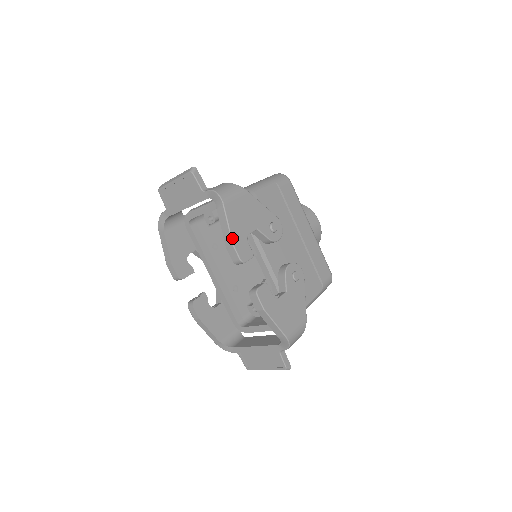
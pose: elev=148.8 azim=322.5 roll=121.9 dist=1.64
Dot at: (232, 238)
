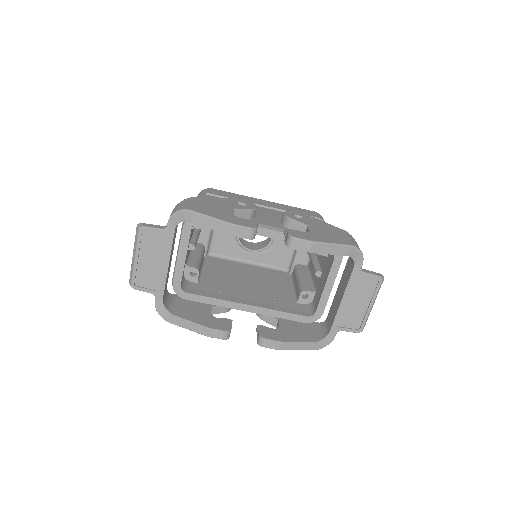
Dot at: (227, 222)
